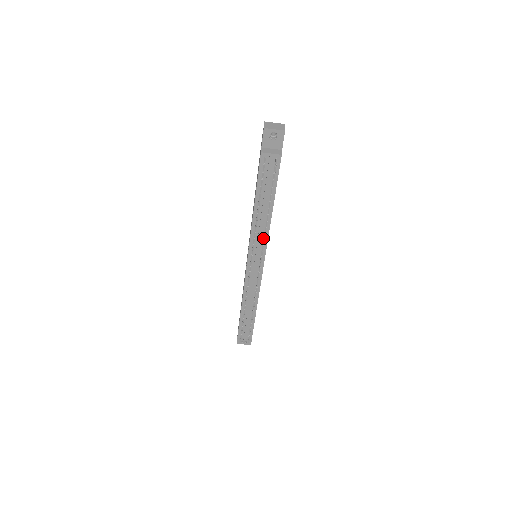
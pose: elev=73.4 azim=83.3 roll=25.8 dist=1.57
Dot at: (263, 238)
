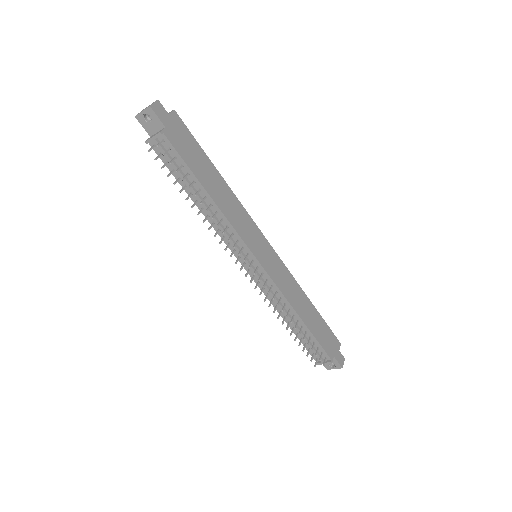
Dot at: (231, 232)
